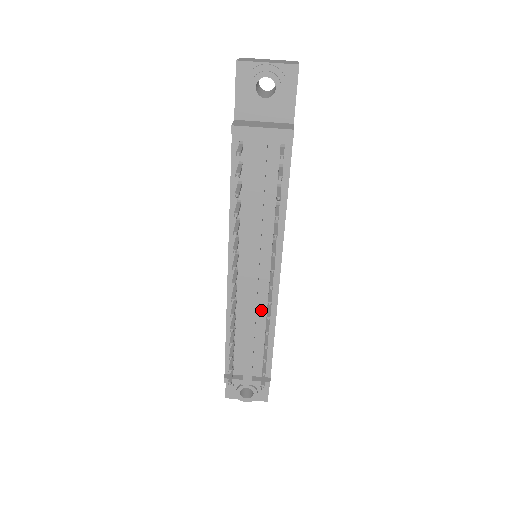
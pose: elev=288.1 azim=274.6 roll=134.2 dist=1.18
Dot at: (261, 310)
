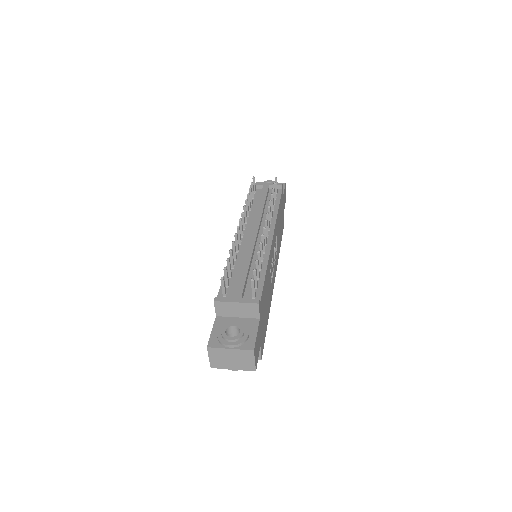
Dot at: (257, 256)
